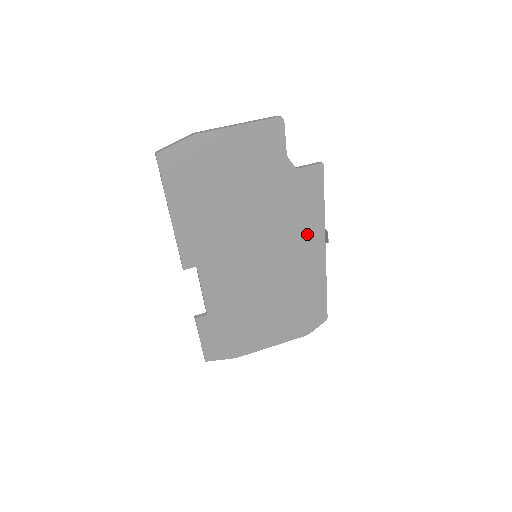
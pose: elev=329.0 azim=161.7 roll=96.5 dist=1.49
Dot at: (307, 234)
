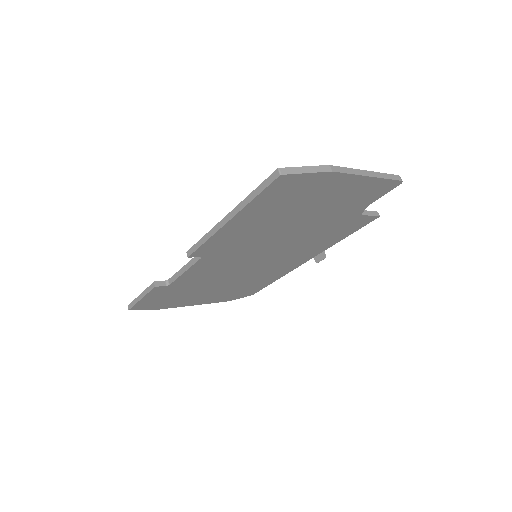
Dot at: (309, 251)
